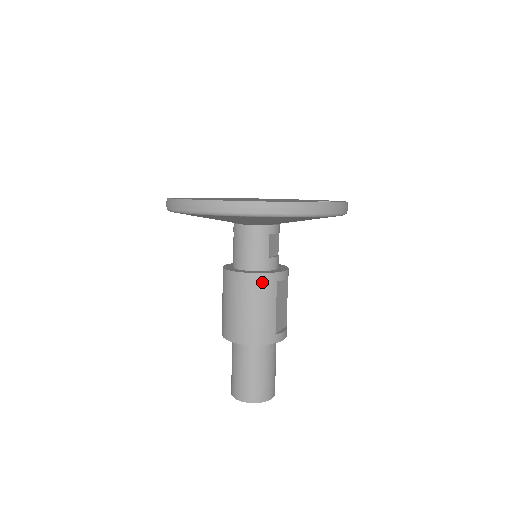
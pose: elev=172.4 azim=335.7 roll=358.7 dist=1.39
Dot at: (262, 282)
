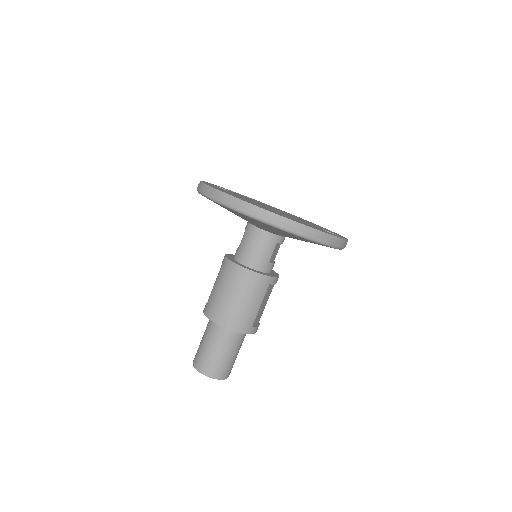
Dot at: (258, 281)
